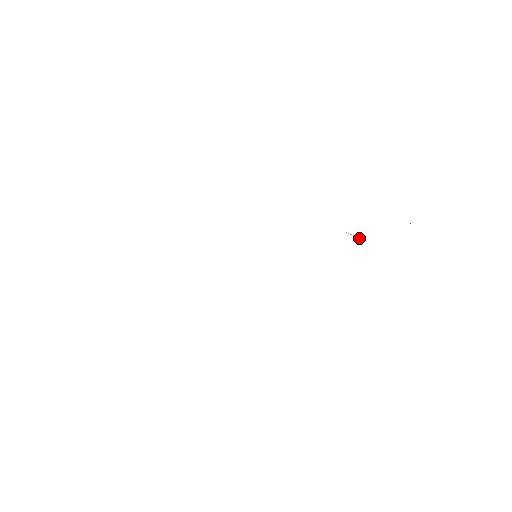
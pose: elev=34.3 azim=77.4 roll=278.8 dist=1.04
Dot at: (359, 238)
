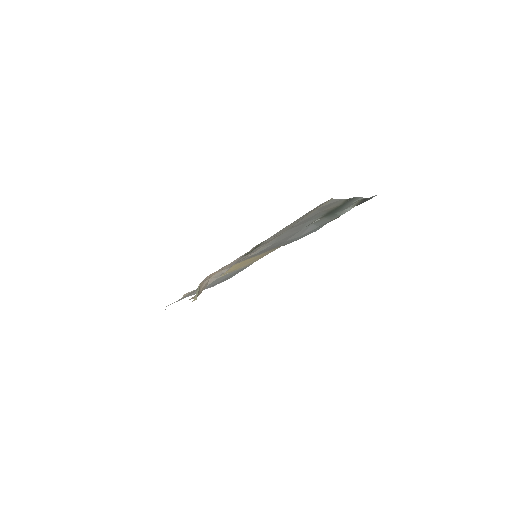
Dot at: (320, 219)
